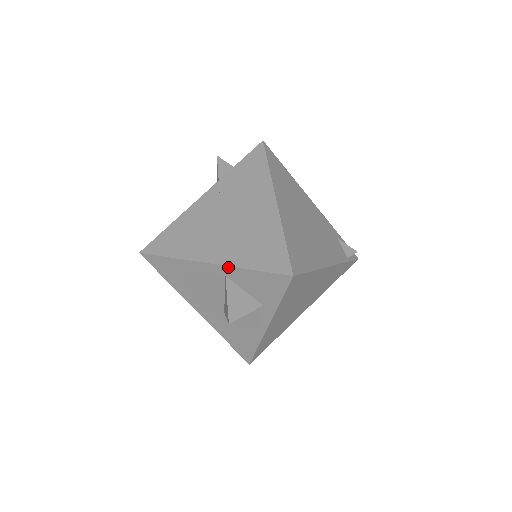
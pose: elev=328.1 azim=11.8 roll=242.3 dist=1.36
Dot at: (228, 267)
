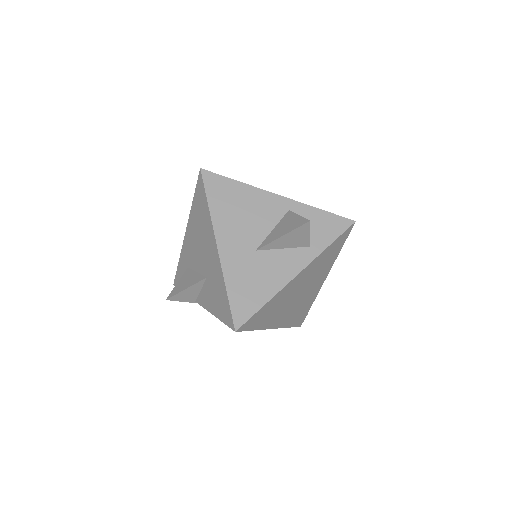
Dot at: (298, 202)
